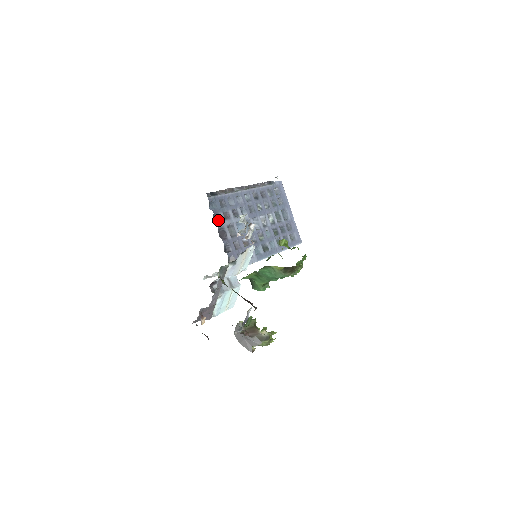
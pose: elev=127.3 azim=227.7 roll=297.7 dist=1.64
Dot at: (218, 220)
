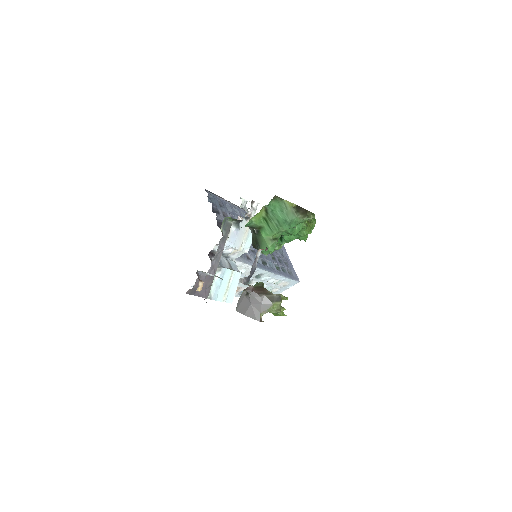
Dot at: (216, 213)
